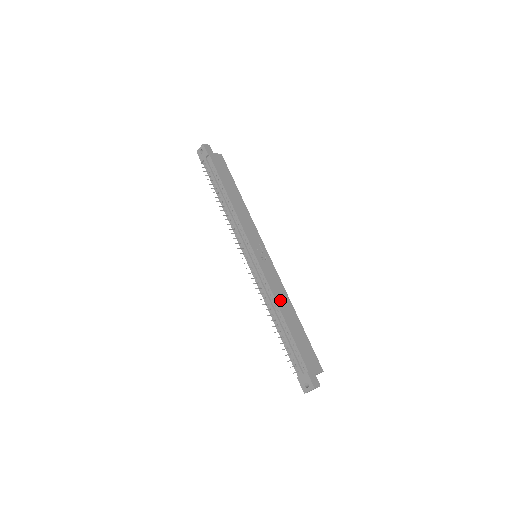
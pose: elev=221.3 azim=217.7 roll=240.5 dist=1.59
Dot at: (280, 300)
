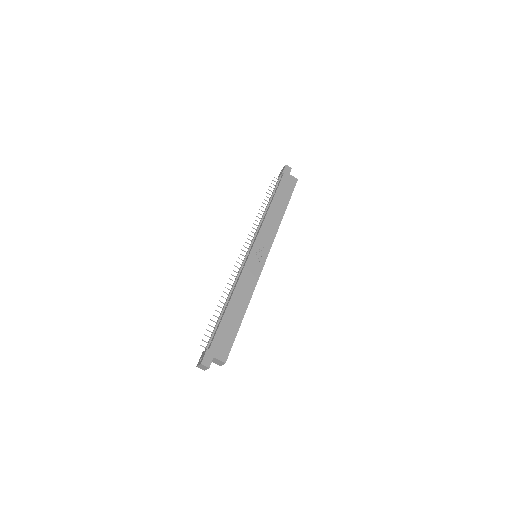
Dot at: (240, 291)
